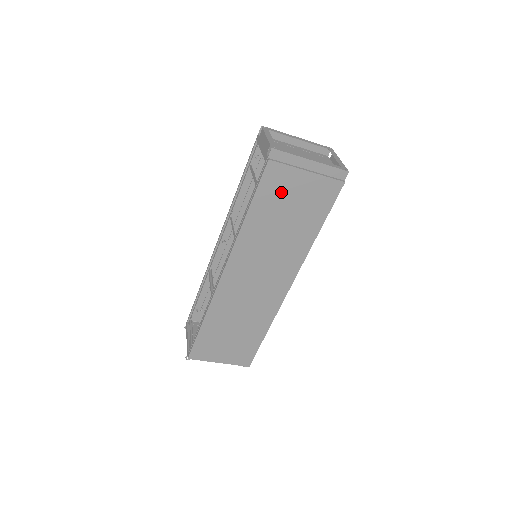
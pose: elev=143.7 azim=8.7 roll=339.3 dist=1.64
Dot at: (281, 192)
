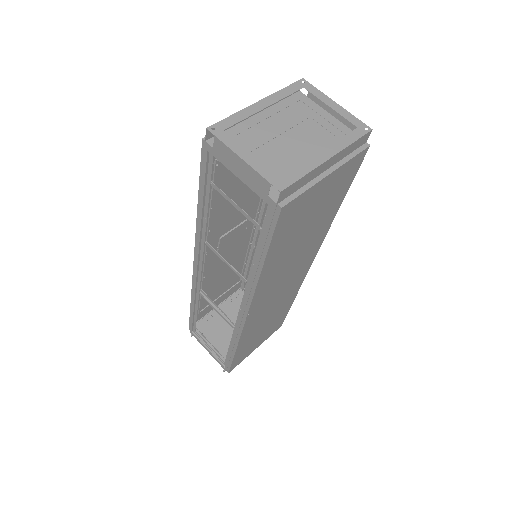
Dot at: (299, 218)
